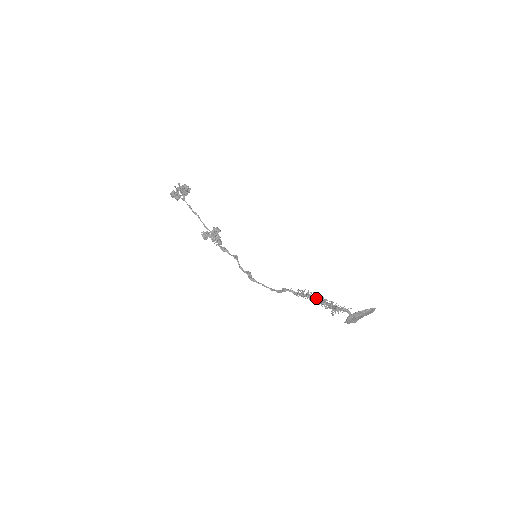
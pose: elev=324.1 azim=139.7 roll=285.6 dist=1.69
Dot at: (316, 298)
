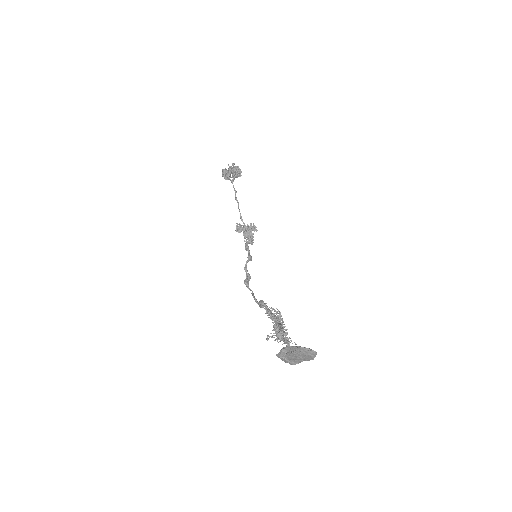
Dot at: (278, 321)
